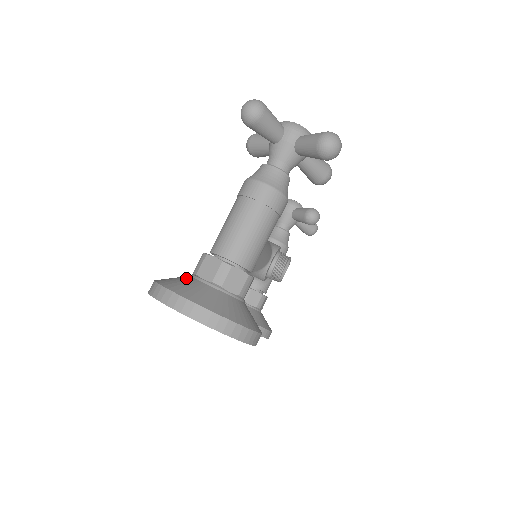
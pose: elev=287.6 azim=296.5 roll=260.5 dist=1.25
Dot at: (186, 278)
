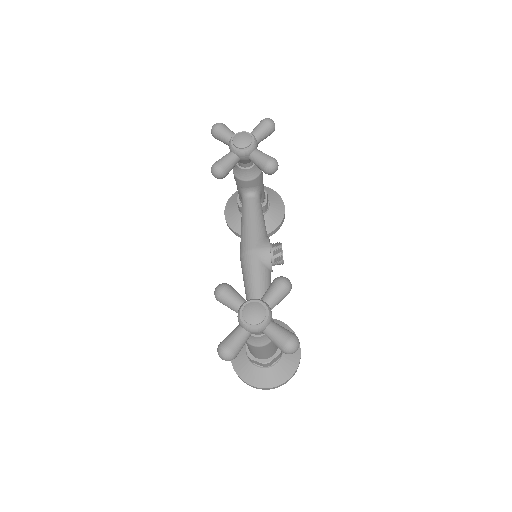
Dot at: (249, 366)
